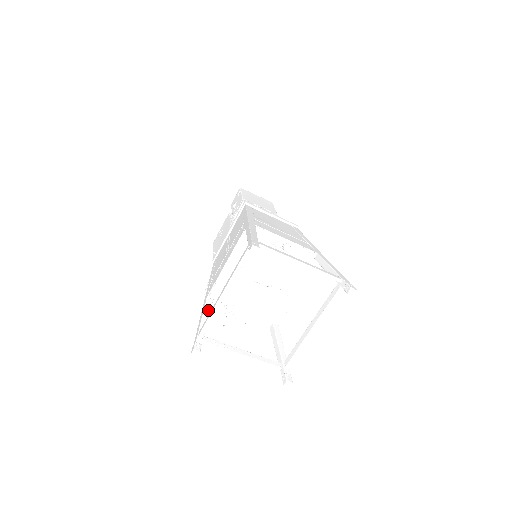
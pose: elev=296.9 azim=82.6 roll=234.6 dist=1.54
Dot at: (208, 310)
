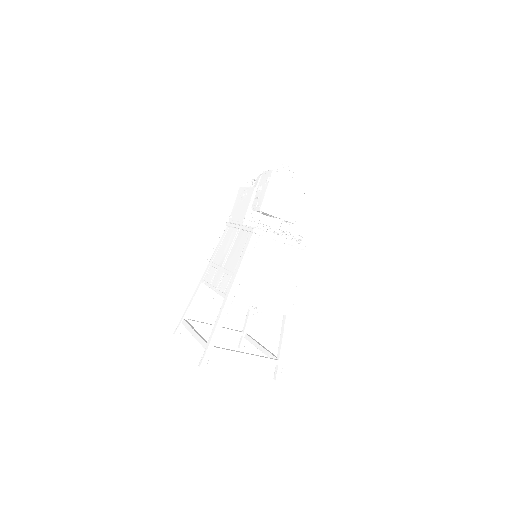
Dot at: (198, 296)
